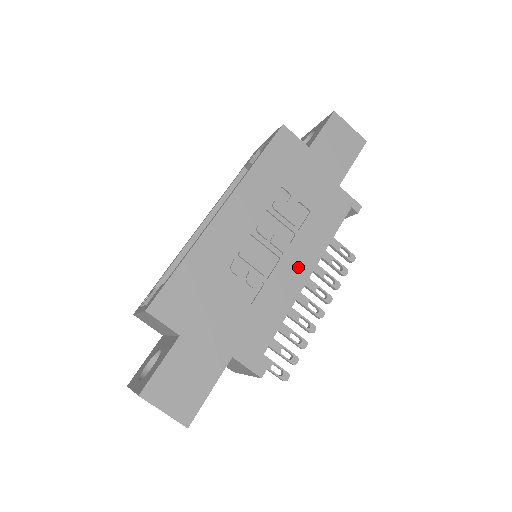
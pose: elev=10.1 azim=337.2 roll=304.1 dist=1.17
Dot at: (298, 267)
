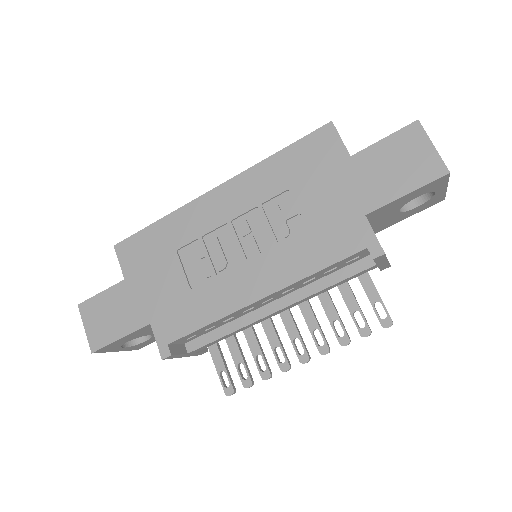
Dot at: (257, 281)
